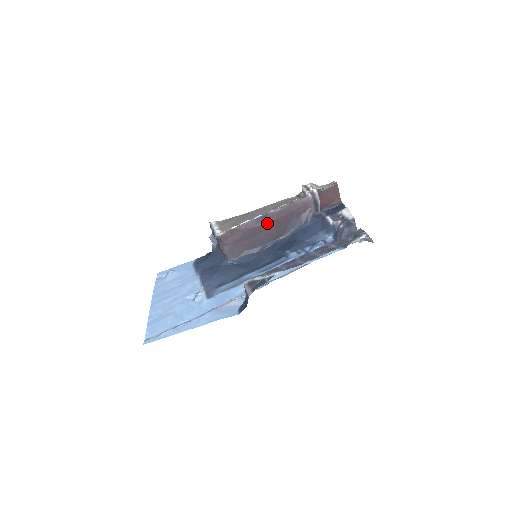
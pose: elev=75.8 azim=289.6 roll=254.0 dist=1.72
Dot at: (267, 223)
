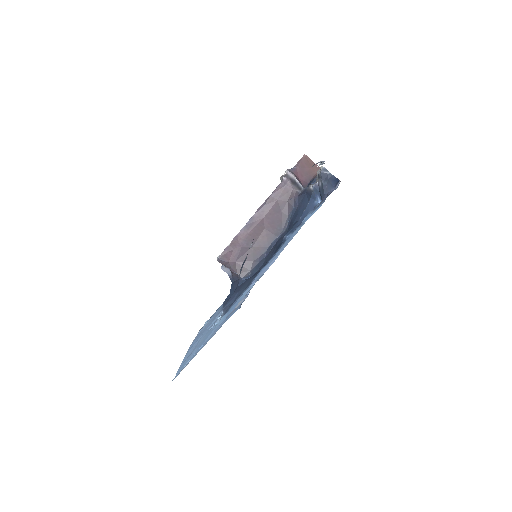
Dot at: (258, 224)
